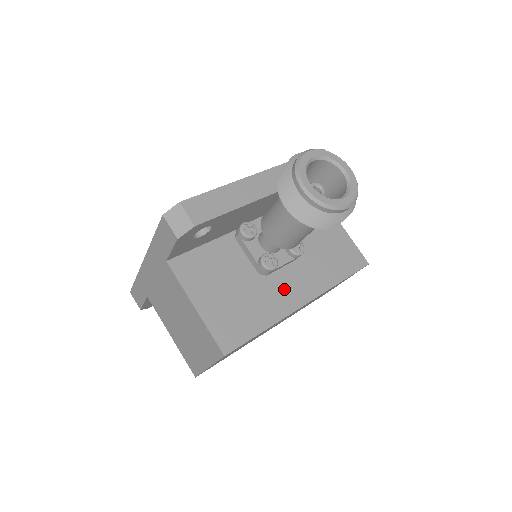
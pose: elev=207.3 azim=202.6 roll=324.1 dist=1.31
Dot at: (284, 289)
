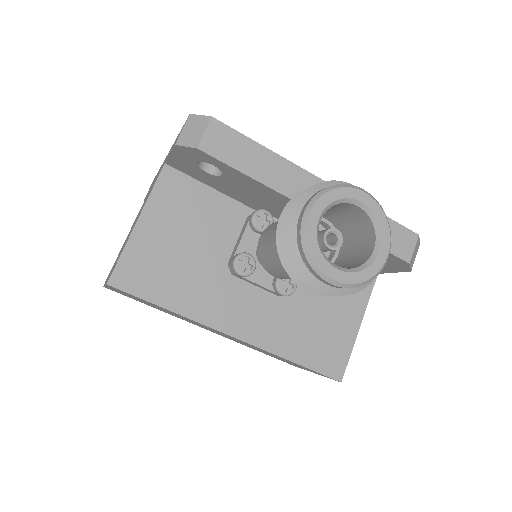
Dot at: (232, 303)
